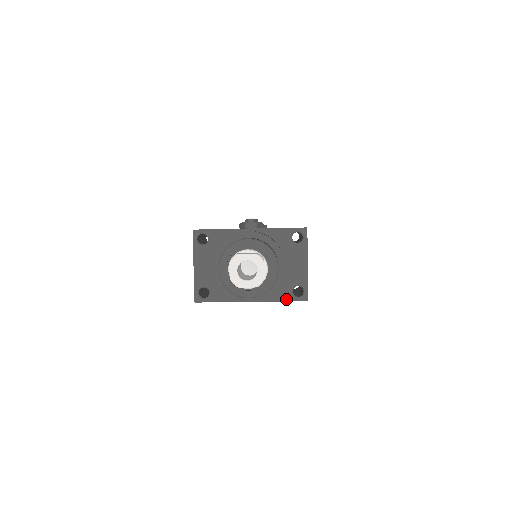
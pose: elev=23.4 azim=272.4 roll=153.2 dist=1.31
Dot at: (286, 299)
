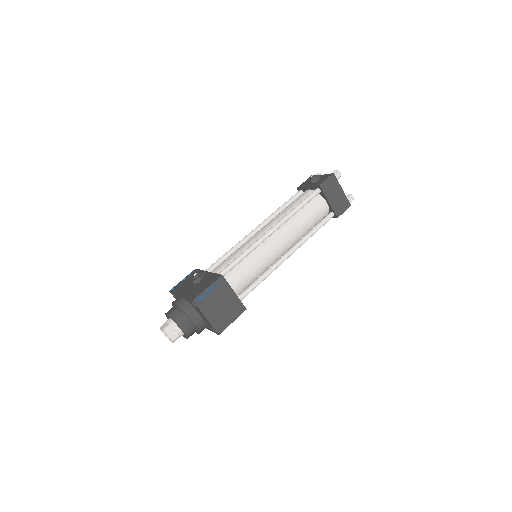
Dot at: (213, 331)
